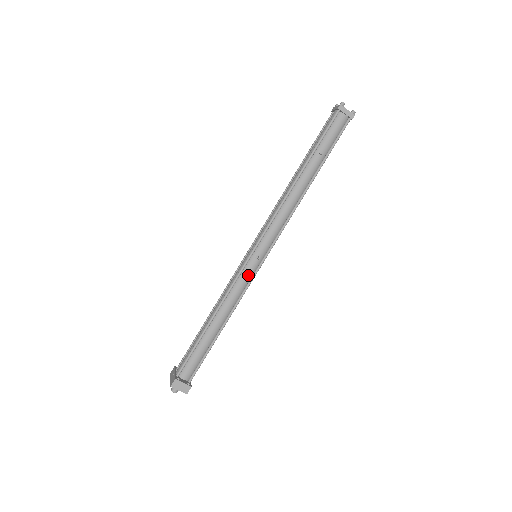
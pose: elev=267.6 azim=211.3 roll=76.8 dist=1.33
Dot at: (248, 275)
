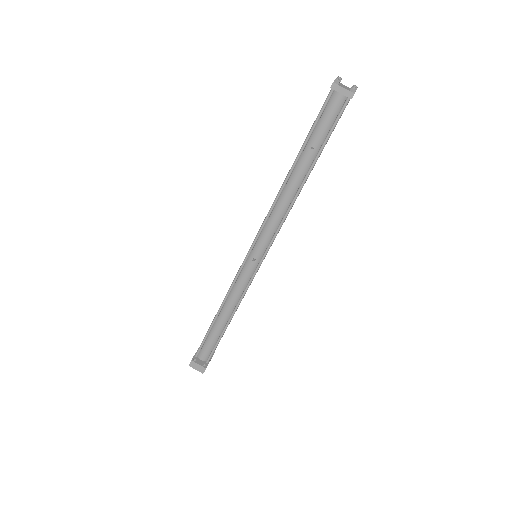
Dot at: (246, 276)
